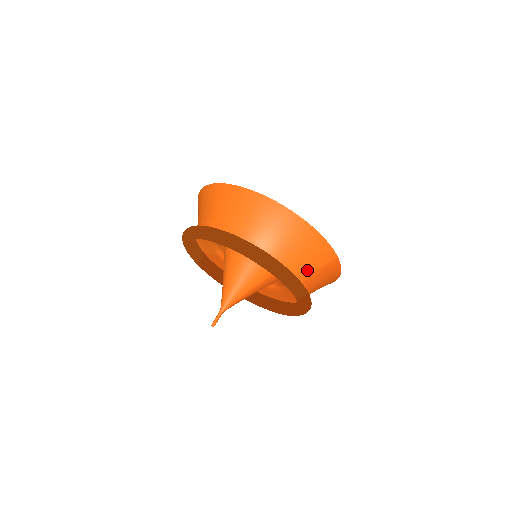
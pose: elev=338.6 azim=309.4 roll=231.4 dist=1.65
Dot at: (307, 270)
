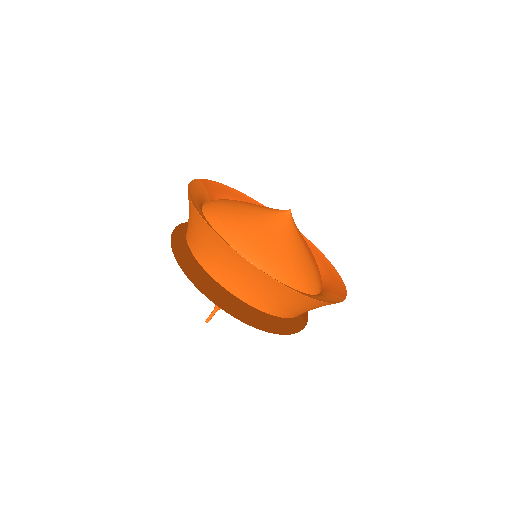
Dot at: occluded
